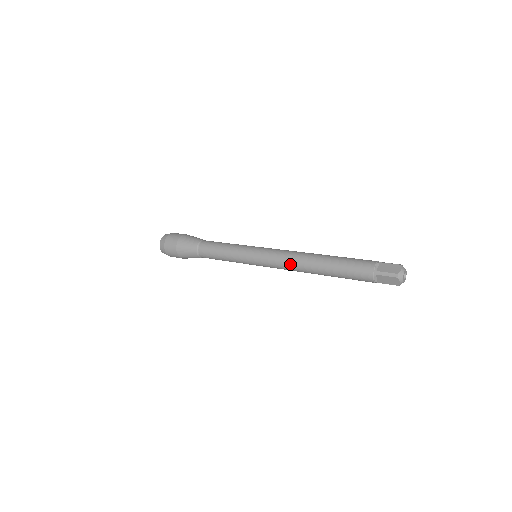
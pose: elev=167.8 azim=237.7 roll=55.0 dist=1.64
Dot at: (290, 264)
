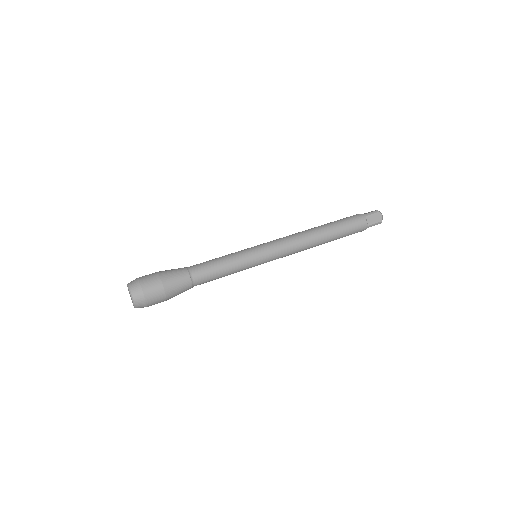
Dot at: (300, 251)
